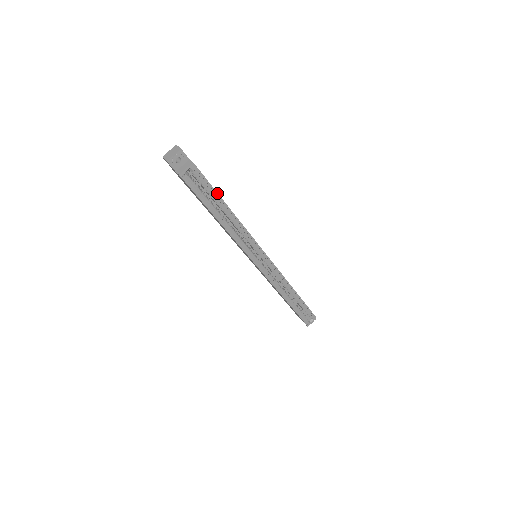
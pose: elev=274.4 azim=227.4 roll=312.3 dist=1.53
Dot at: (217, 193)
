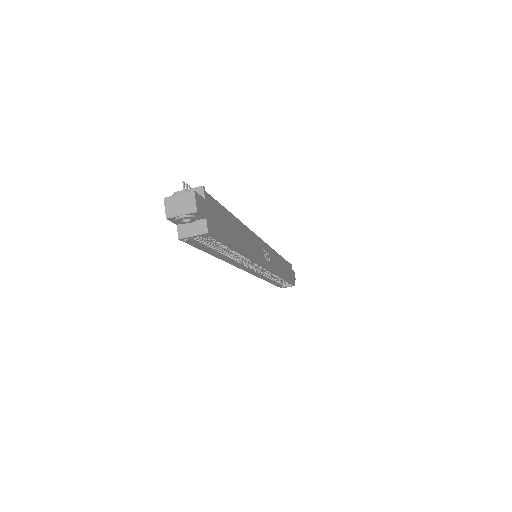
Dot at: (231, 246)
